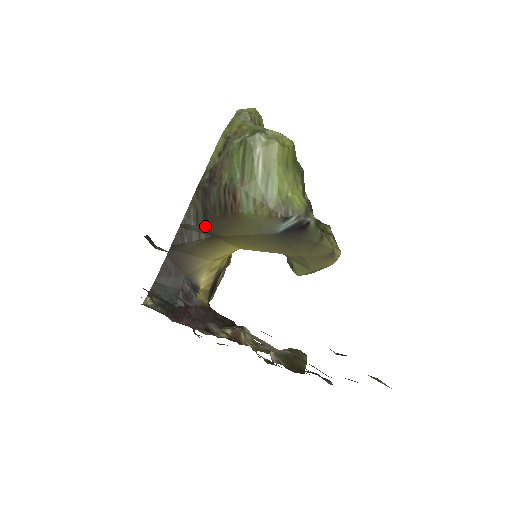
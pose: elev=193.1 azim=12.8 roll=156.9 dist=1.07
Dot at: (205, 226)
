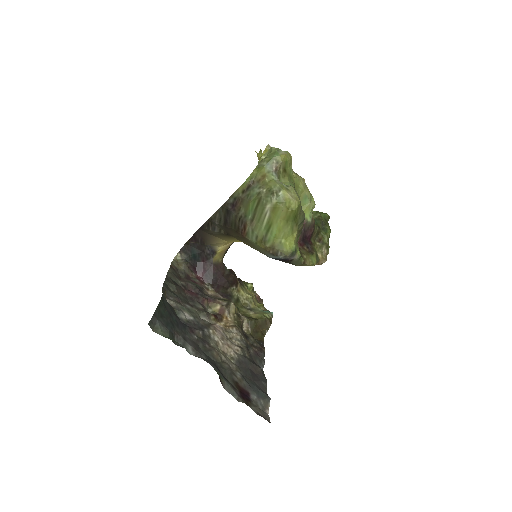
Dot at: (224, 228)
